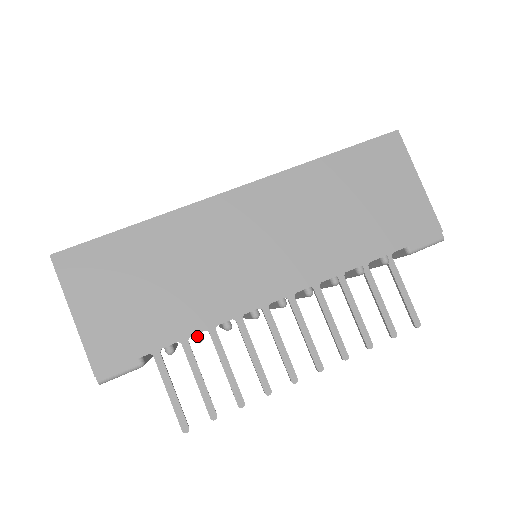
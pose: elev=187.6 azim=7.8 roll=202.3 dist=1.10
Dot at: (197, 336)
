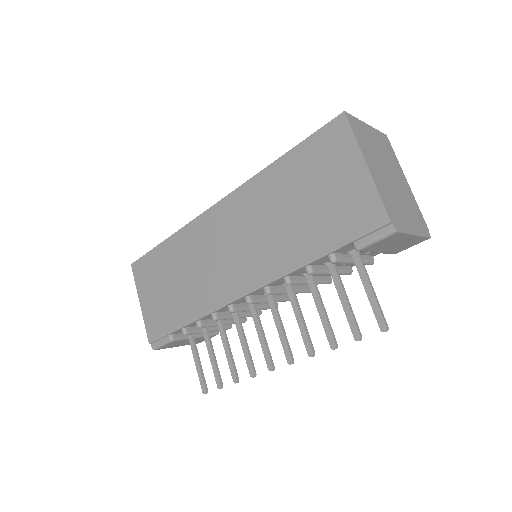
Dot at: (196, 323)
